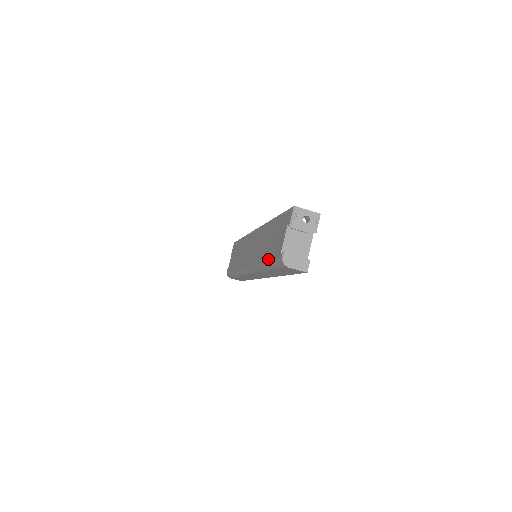
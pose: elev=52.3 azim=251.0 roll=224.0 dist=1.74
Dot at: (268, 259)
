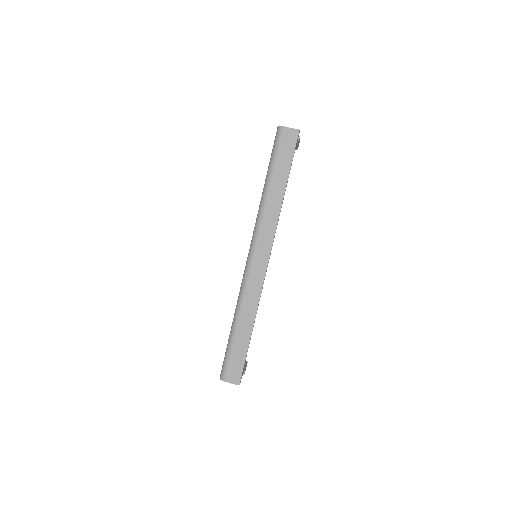
Dot at: (268, 169)
